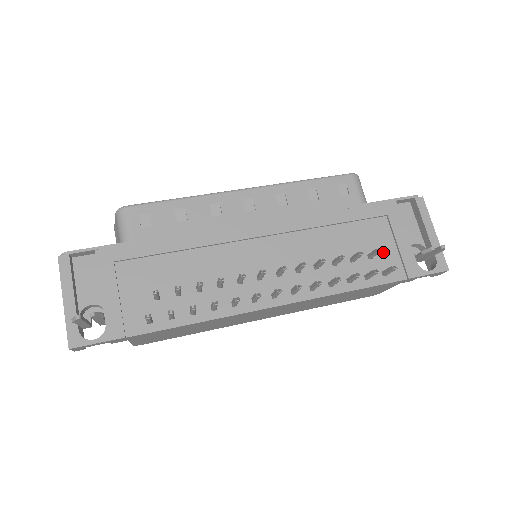
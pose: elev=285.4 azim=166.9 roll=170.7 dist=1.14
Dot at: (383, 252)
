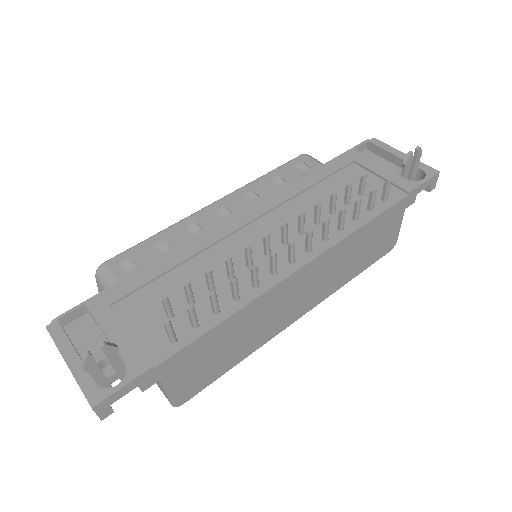
Dot at: (370, 186)
